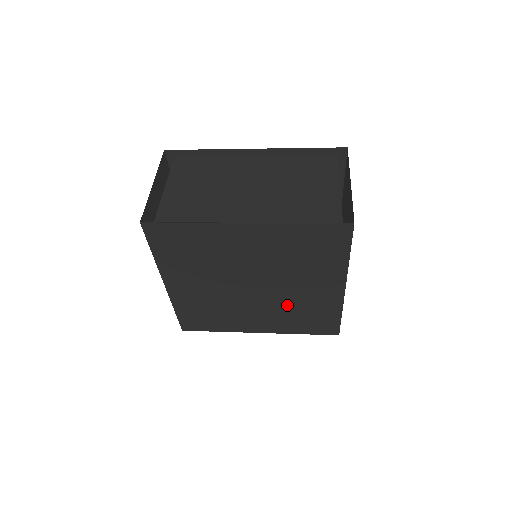
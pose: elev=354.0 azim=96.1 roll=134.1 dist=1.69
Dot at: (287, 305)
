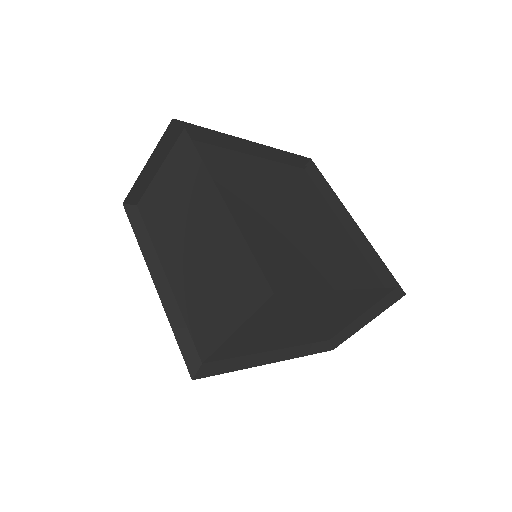
Dot at: occluded
